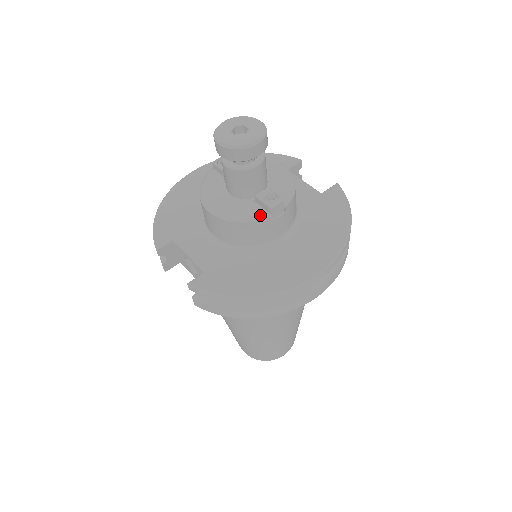
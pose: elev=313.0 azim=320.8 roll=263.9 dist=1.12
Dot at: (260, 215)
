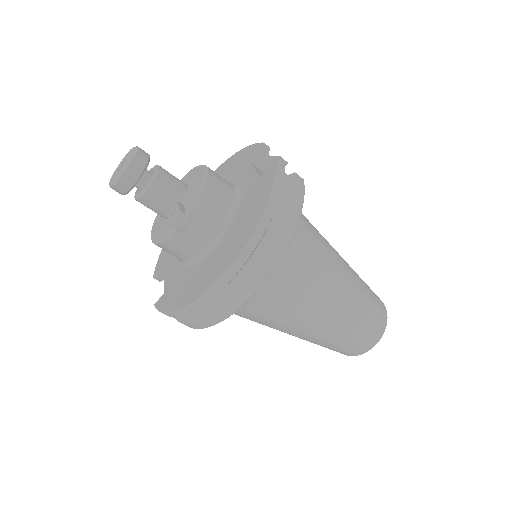
Dot at: (169, 231)
